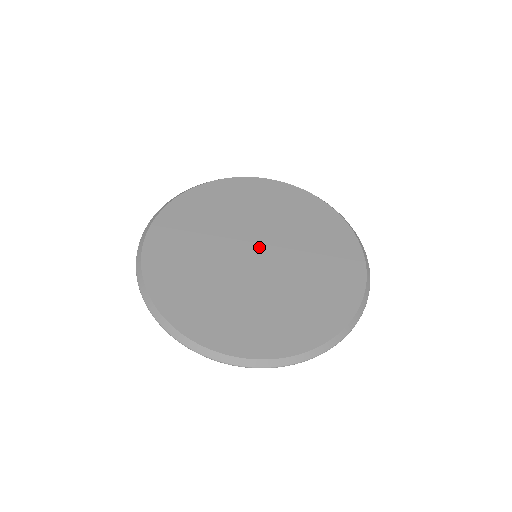
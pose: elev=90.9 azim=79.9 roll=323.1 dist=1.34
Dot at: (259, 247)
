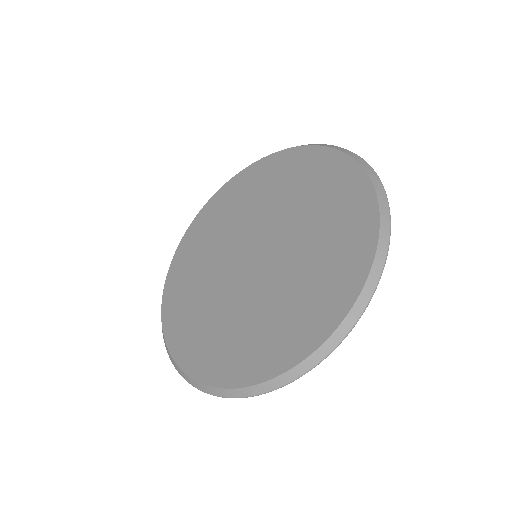
Dot at: (252, 246)
